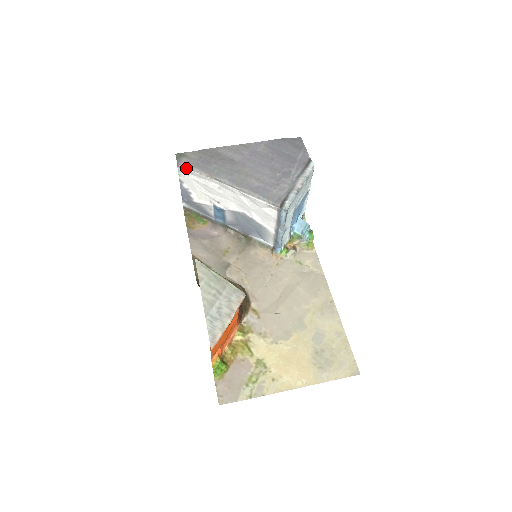
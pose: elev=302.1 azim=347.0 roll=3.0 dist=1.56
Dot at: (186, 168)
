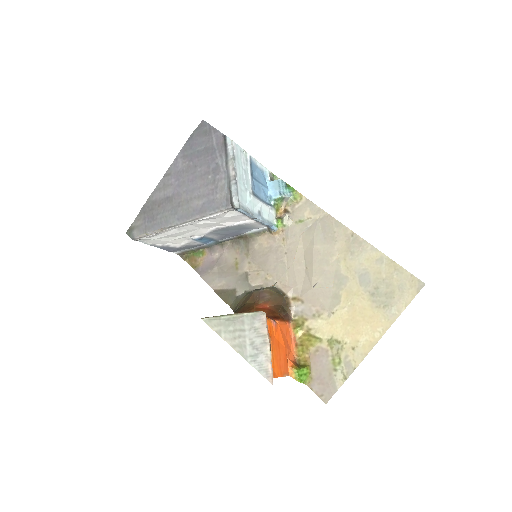
Dot at: (142, 238)
